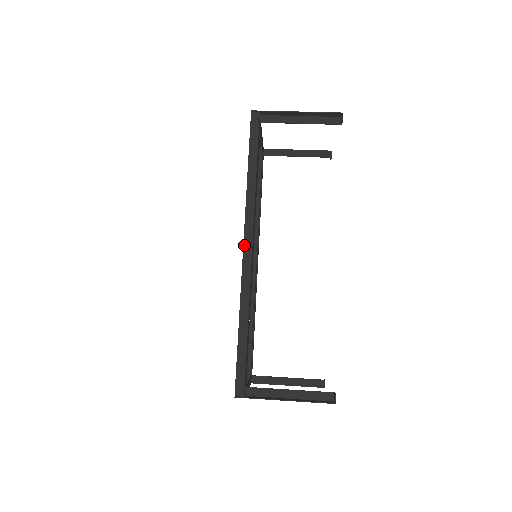
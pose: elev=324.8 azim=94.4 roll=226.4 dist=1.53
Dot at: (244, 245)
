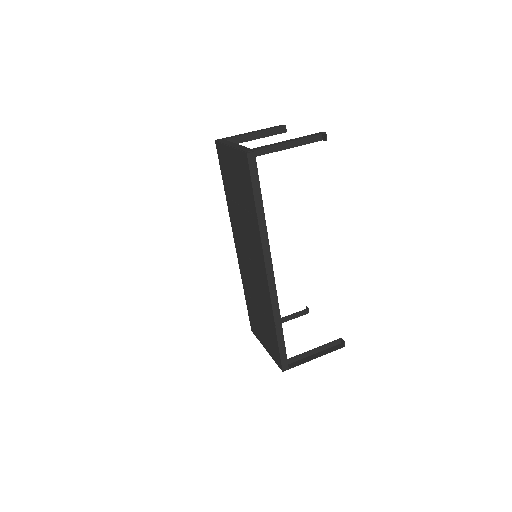
Dot at: (267, 273)
